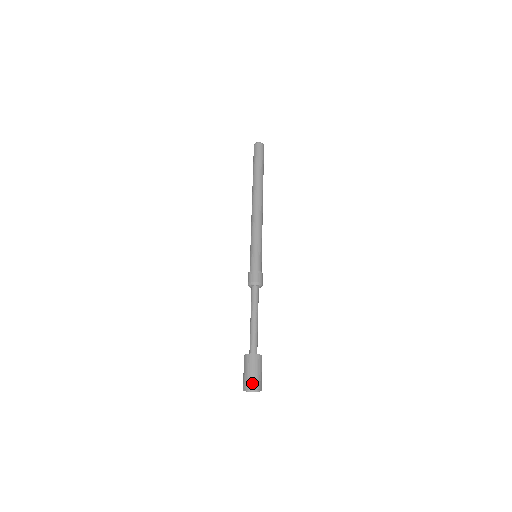
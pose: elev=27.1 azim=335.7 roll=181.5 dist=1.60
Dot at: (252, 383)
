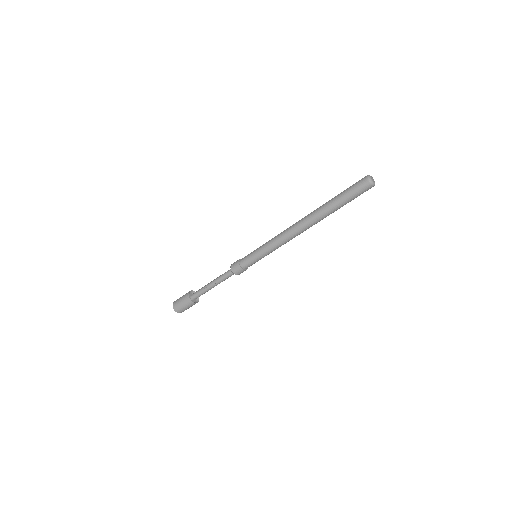
Dot at: (175, 305)
